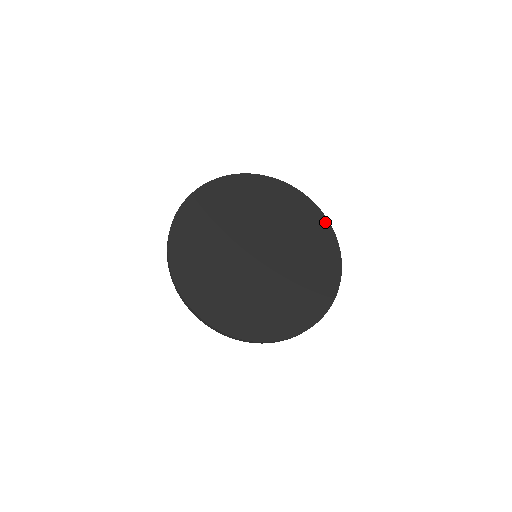
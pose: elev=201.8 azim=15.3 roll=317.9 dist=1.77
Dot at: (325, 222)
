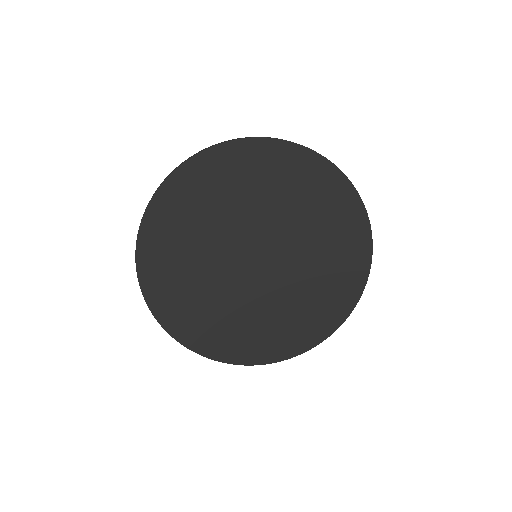
Dot at: (366, 233)
